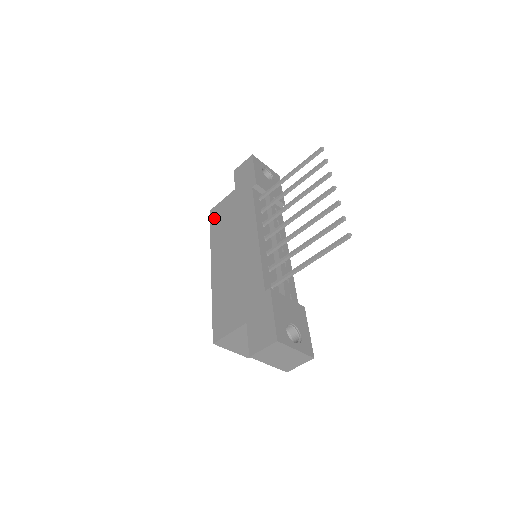
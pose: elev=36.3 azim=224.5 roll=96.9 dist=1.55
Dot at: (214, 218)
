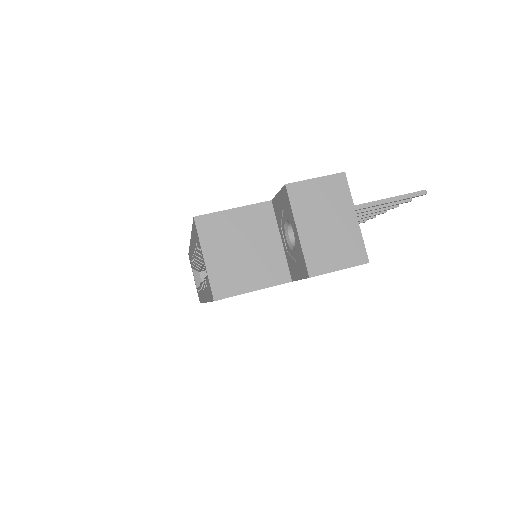
Dot at: occluded
